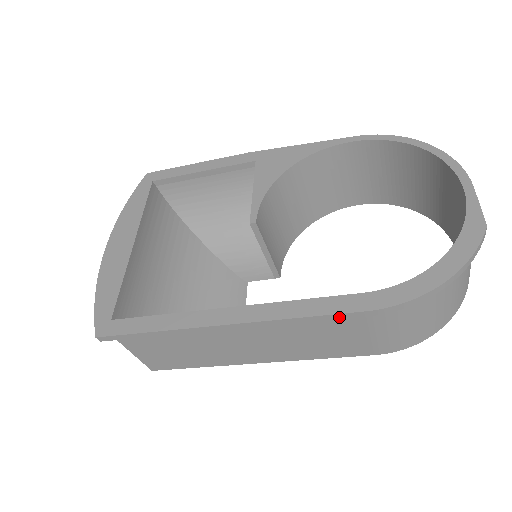
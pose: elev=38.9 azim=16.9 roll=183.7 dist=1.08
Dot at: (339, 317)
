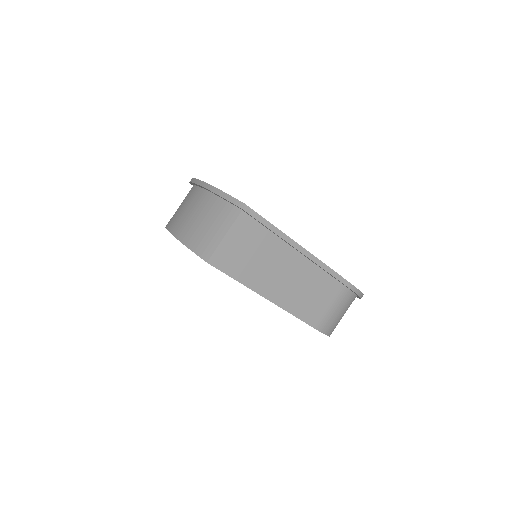
Dot at: (340, 279)
